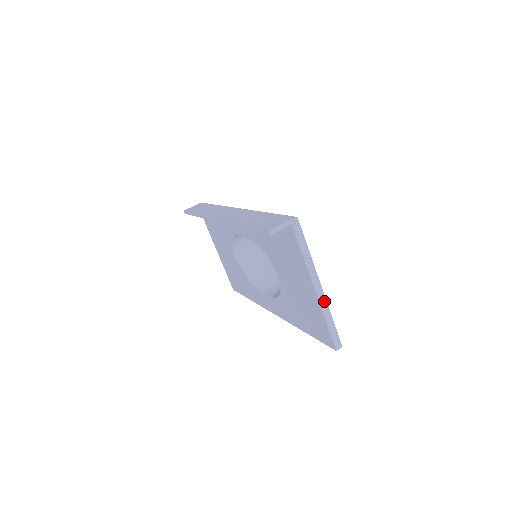
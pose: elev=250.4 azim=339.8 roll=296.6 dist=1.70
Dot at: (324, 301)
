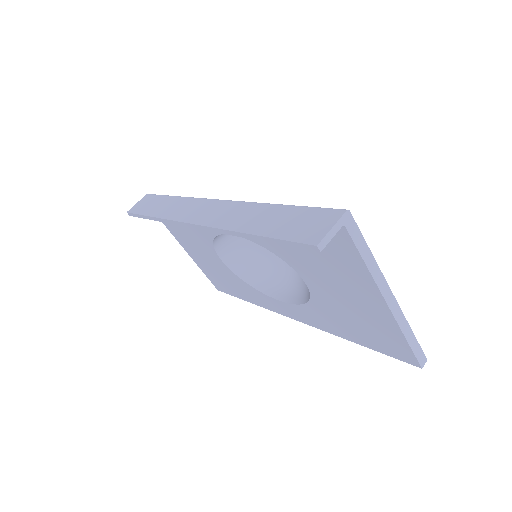
Dot at: (399, 313)
